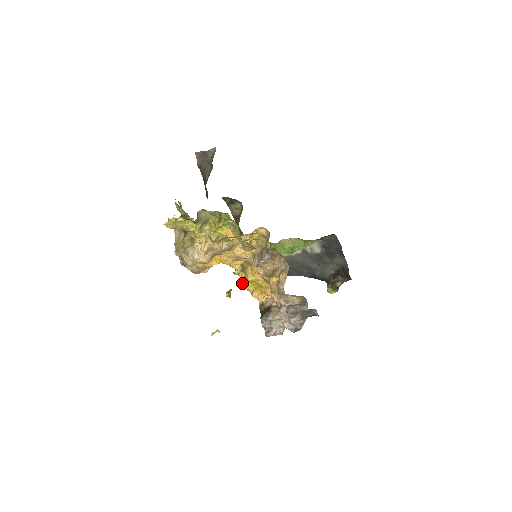
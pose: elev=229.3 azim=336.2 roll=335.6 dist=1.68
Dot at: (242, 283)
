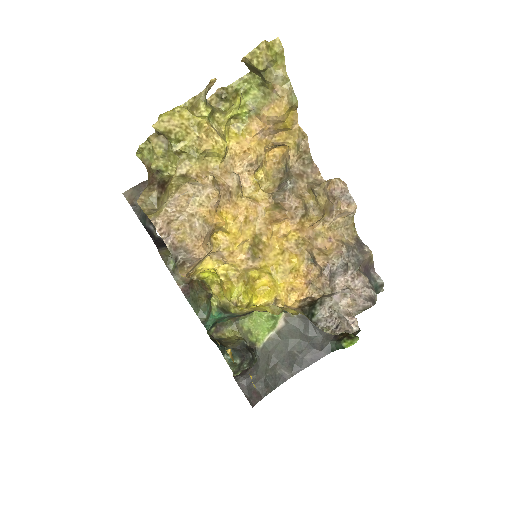
Dot at: (251, 304)
